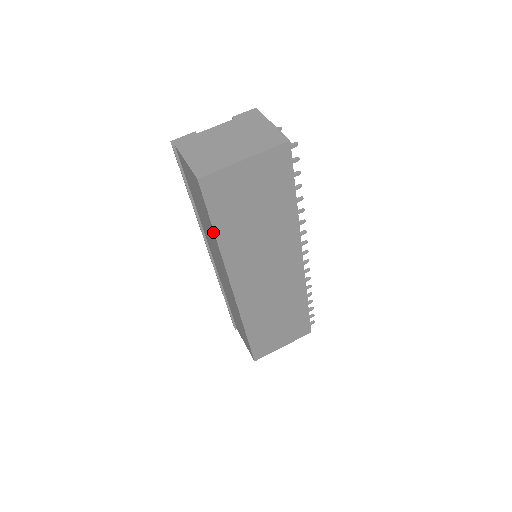
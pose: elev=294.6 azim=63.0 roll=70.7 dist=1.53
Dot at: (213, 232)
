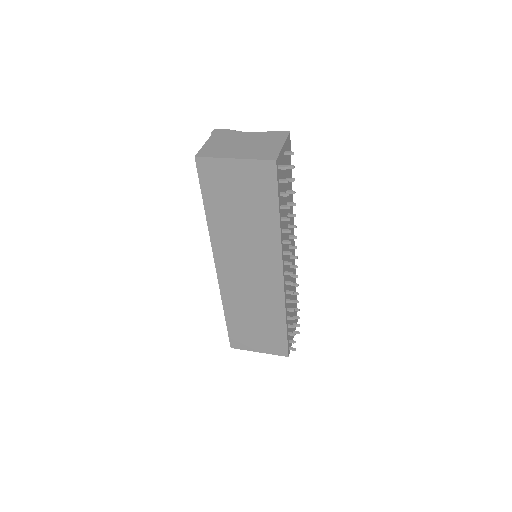
Dot at: (205, 208)
